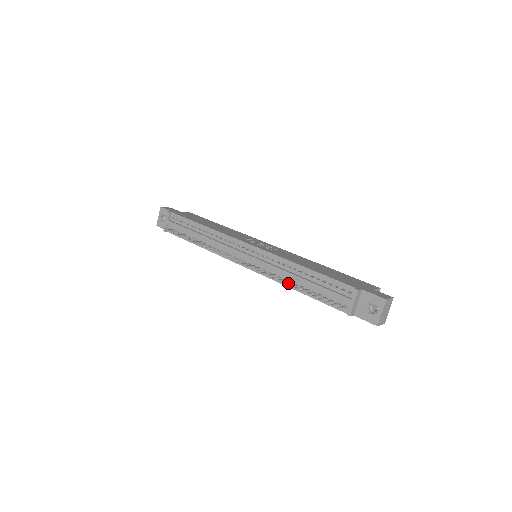
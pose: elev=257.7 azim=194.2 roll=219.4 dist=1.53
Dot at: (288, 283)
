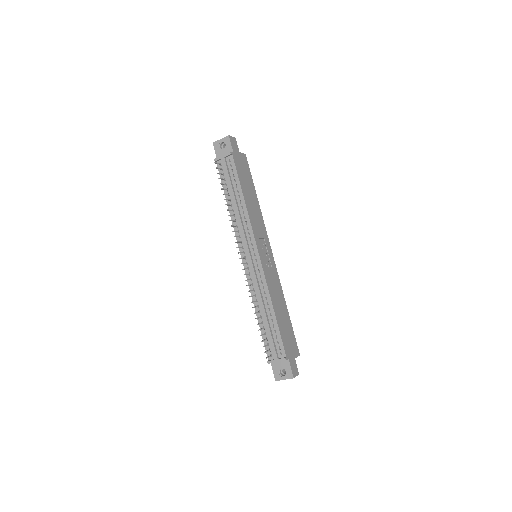
Dot at: (256, 304)
